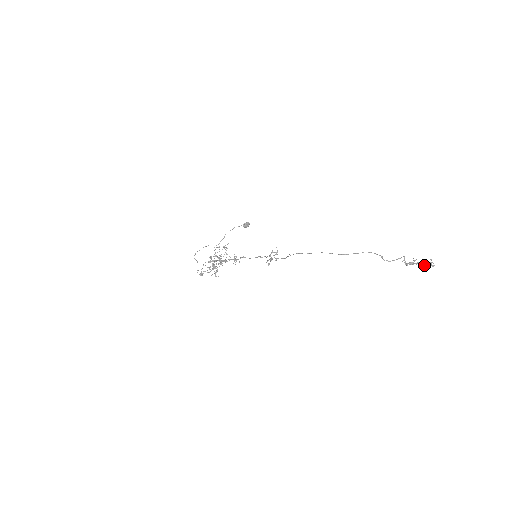
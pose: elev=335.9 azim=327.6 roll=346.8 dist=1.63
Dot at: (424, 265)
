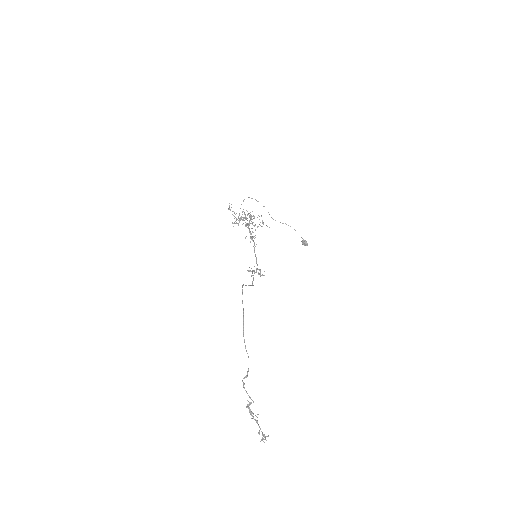
Dot at: (260, 429)
